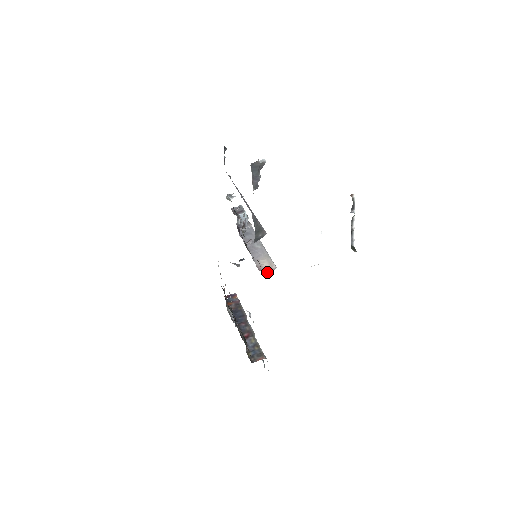
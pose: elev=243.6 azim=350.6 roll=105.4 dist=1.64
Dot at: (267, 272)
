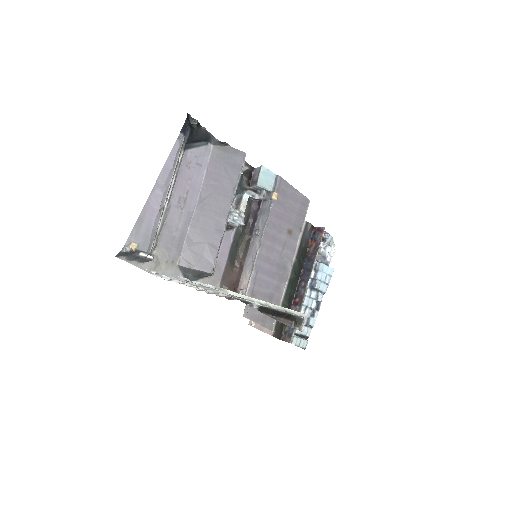
Dot at: occluded
